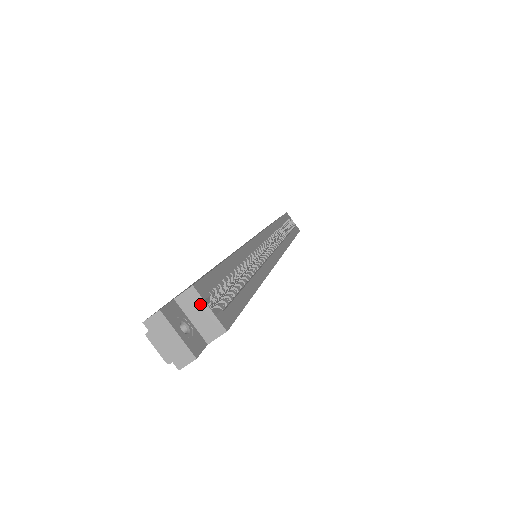
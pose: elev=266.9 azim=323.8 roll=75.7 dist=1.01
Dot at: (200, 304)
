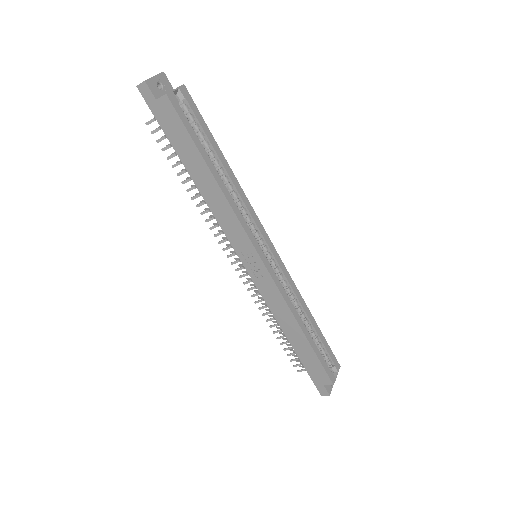
Dot at: (176, 88)
